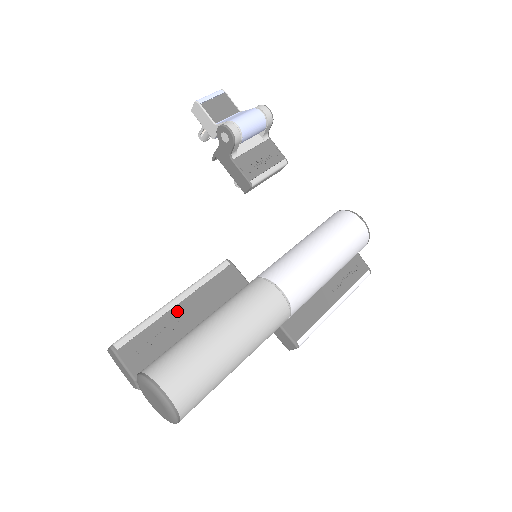
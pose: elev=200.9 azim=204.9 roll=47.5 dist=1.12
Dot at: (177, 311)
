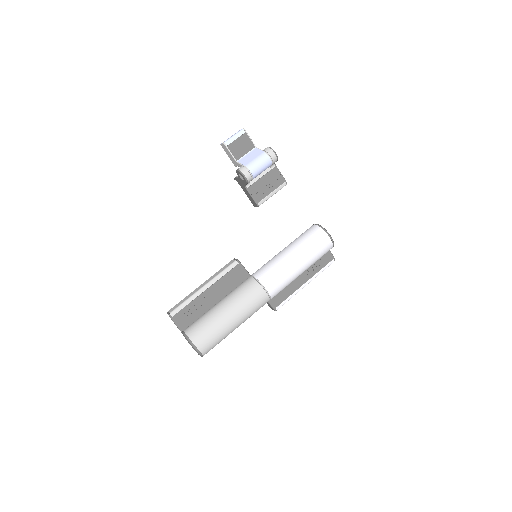
Dot at: (205, 294)
